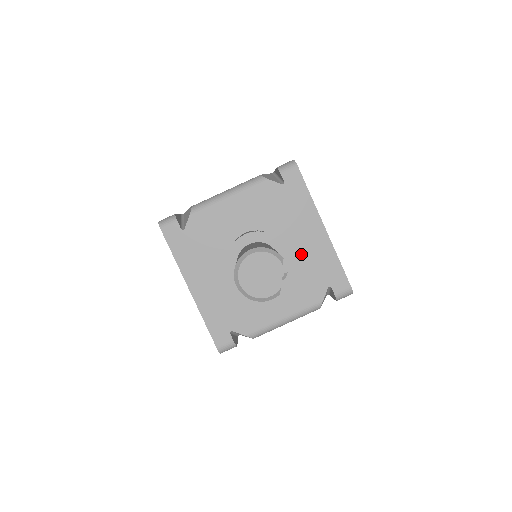
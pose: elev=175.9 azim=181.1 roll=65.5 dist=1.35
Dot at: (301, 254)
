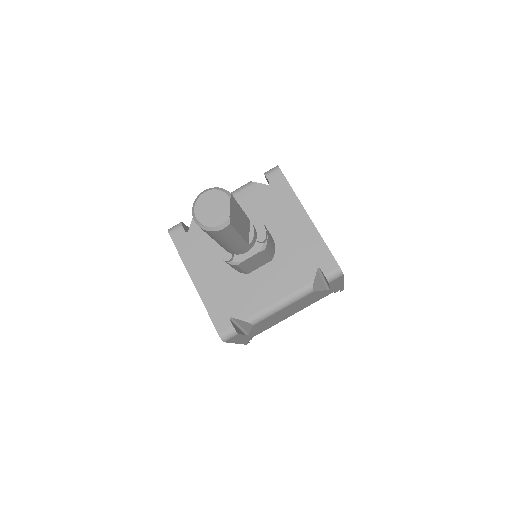
Dot at: (289, 241)
